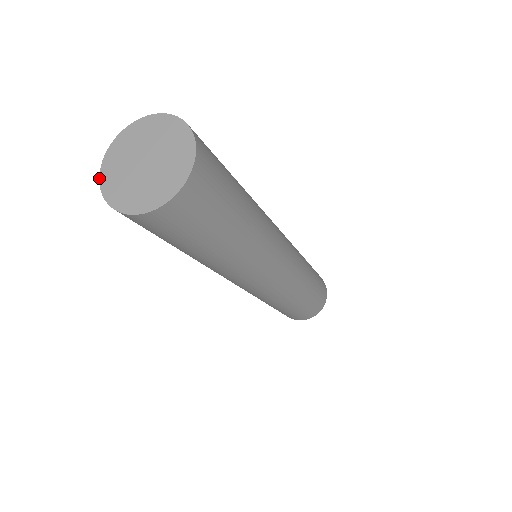
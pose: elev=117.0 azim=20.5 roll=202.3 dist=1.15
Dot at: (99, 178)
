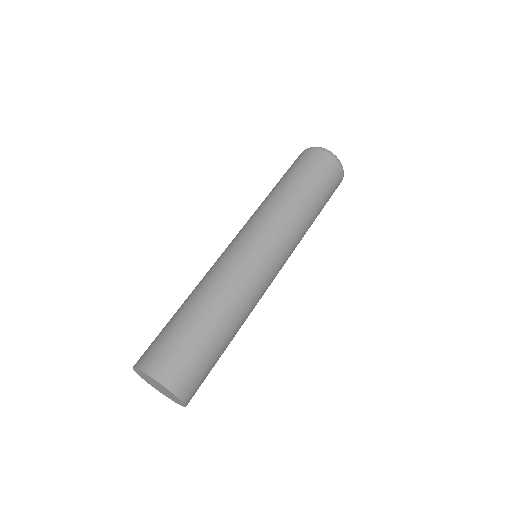
Dot at: occluded
